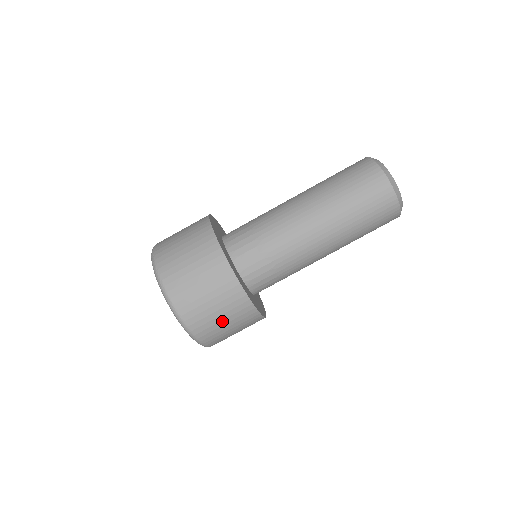
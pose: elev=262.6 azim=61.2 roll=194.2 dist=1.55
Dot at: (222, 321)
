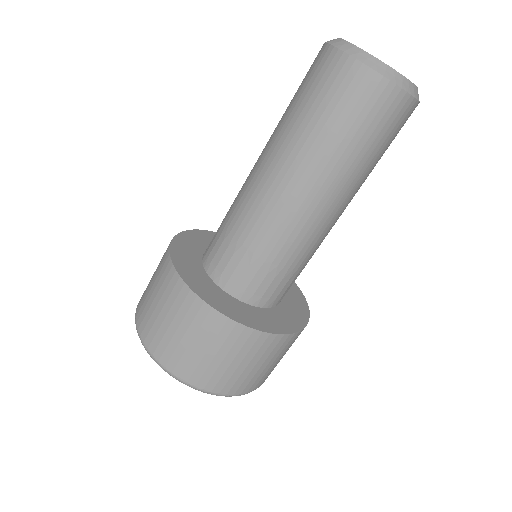
Dot at: (207, 354)
